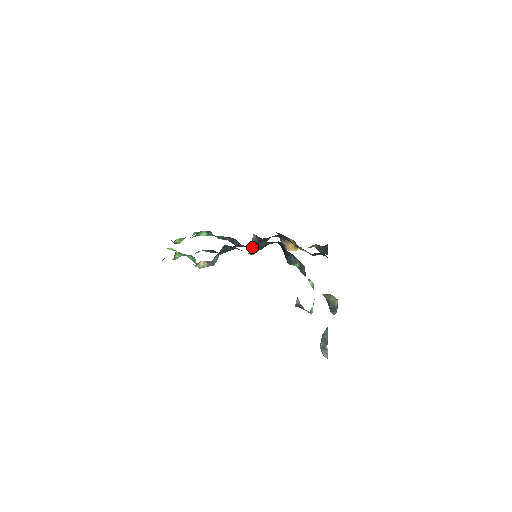
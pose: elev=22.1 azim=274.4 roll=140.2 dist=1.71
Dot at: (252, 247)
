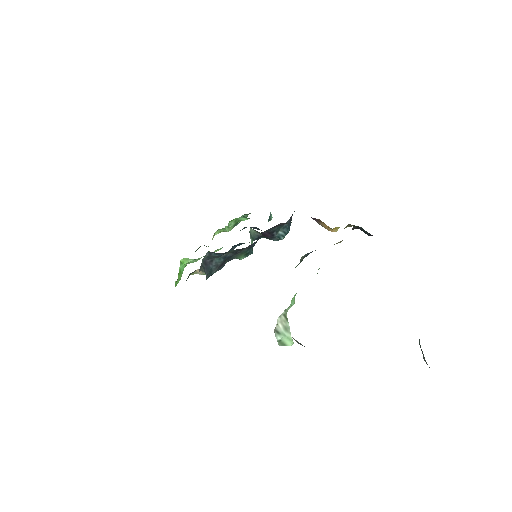
Dot at: (268, 238)
